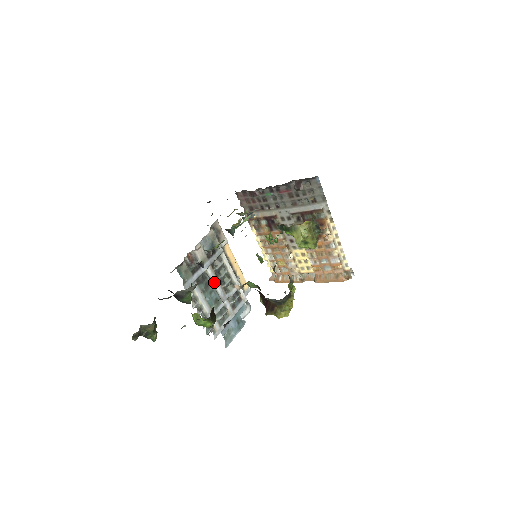
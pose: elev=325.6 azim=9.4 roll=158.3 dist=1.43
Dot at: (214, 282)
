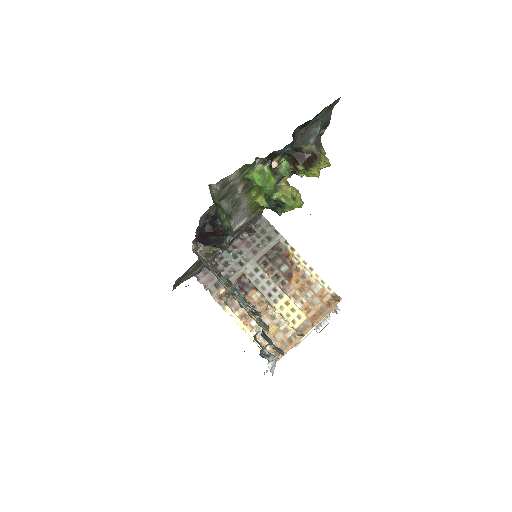
Dot at: occluded
